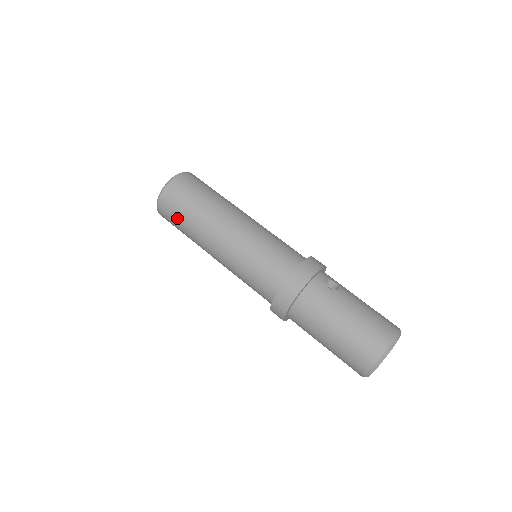
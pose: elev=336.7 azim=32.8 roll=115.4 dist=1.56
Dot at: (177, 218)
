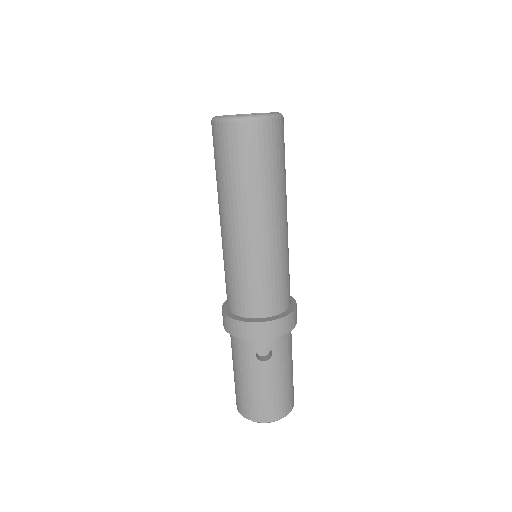
Dot at: occluded
